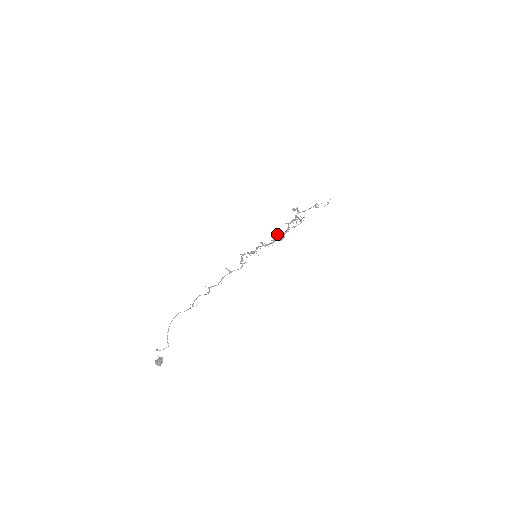
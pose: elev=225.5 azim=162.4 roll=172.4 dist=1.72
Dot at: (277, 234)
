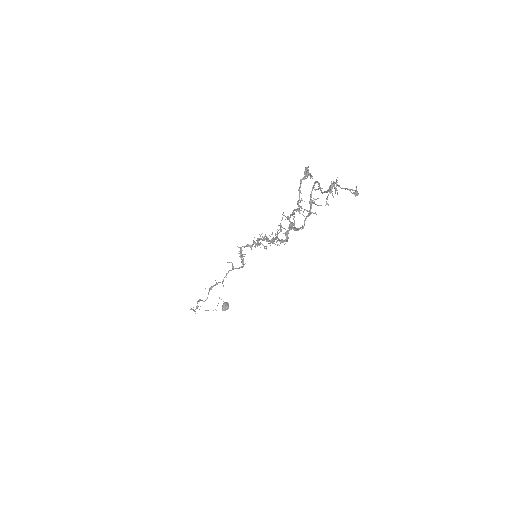
Dot at: occluded
